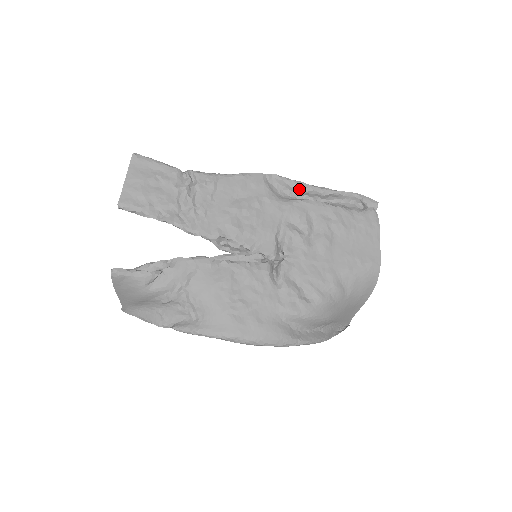
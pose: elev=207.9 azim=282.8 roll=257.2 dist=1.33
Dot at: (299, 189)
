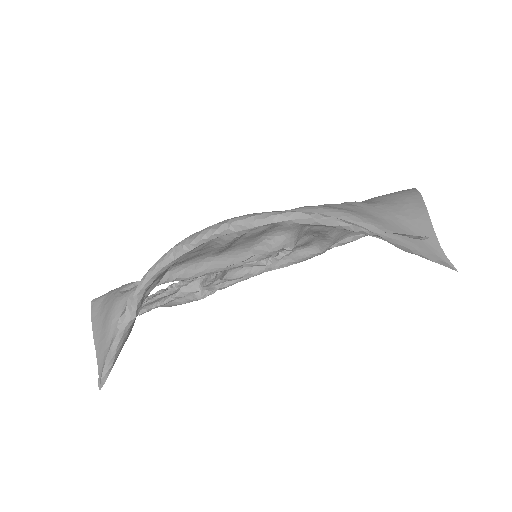
Dot at: occluded
